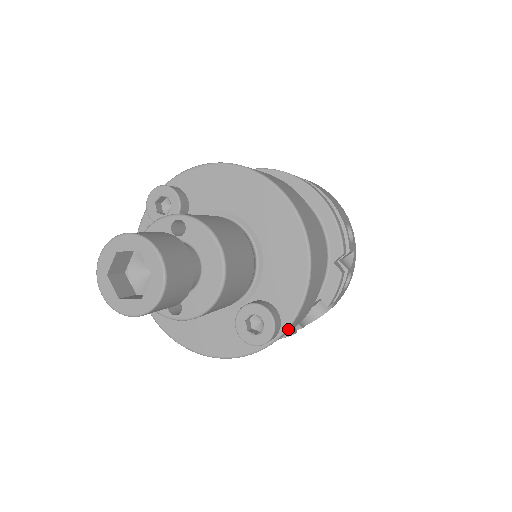
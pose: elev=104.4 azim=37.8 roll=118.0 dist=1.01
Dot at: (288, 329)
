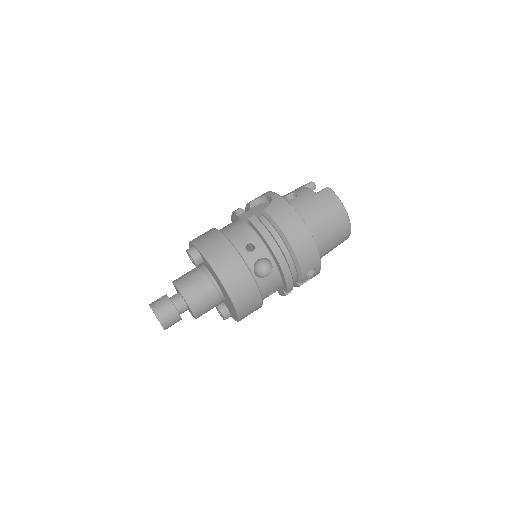
Dot at: occluded
